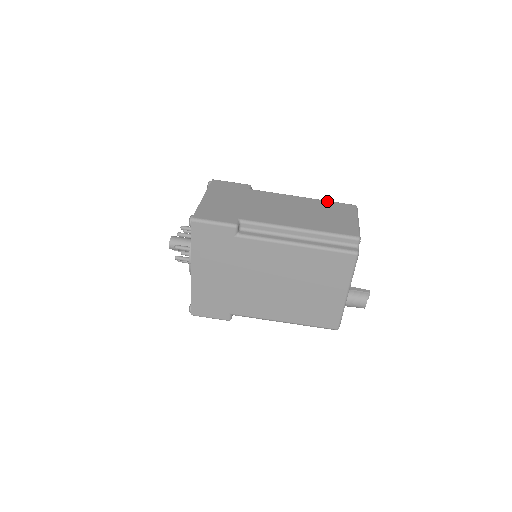
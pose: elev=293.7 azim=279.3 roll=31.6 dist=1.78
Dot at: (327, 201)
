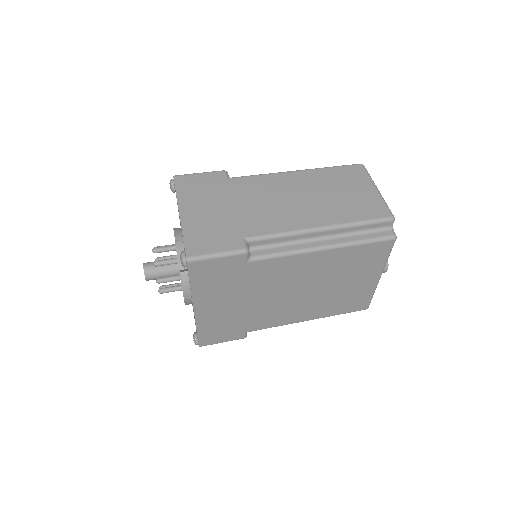
Dot at: (328, 168)
